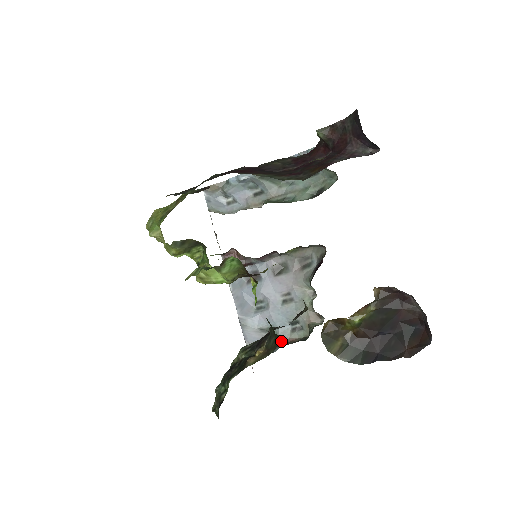
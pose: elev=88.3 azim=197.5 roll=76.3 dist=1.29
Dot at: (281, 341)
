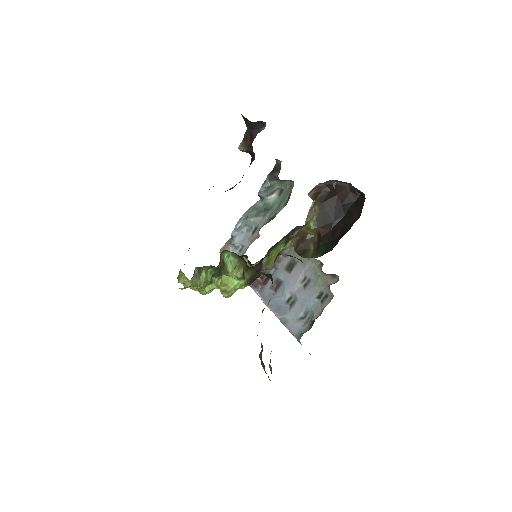
Dot at: (317, 315)
